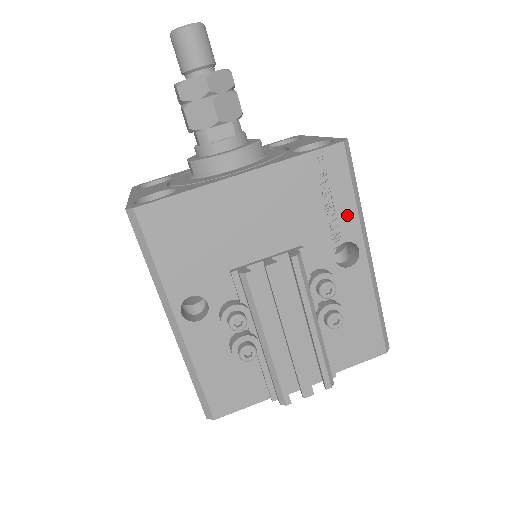
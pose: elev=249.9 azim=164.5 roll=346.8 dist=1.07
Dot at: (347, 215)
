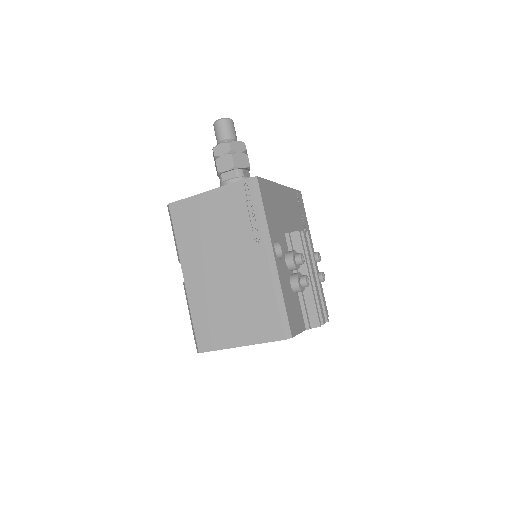
Dot at: (307, 227)
